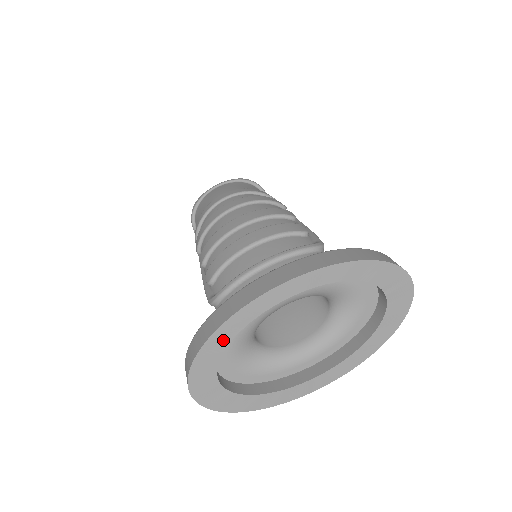
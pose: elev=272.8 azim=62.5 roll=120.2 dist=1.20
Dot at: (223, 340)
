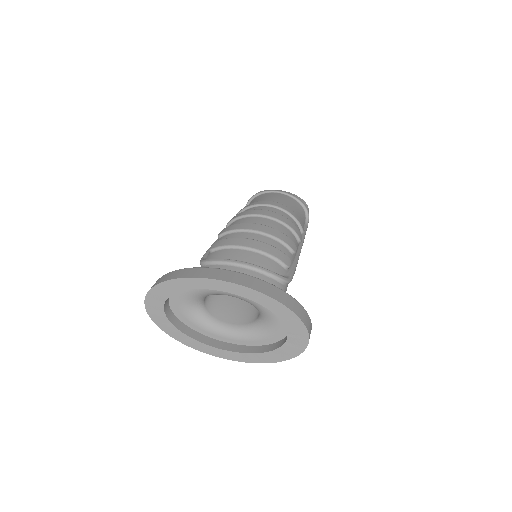
Dot at: (180, 286)
